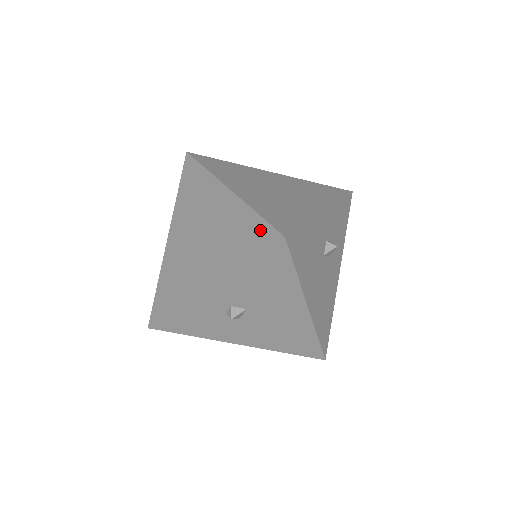
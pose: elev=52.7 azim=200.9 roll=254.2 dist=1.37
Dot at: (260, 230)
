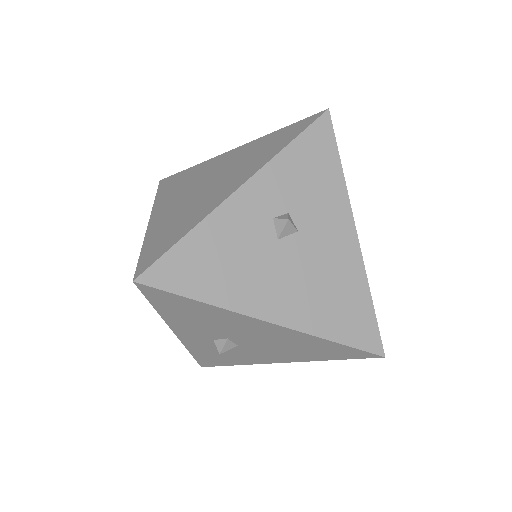
Dot at: occluded
